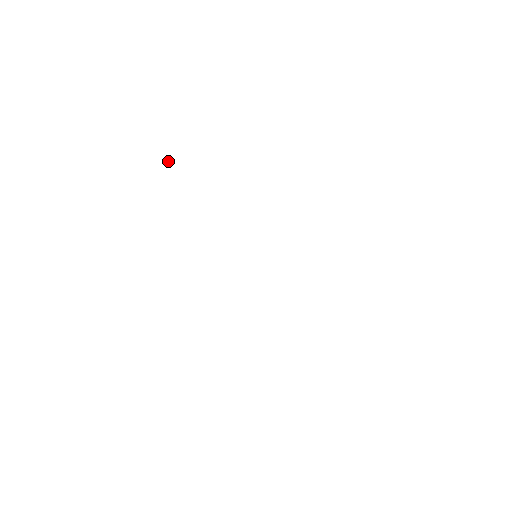
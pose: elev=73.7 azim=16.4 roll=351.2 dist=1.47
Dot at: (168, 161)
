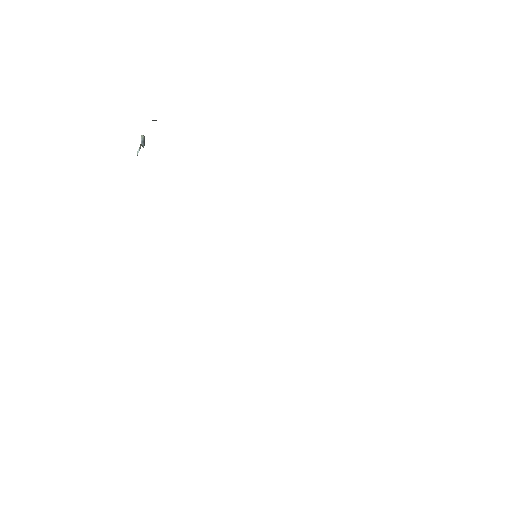
Dot at: (144, 142)
